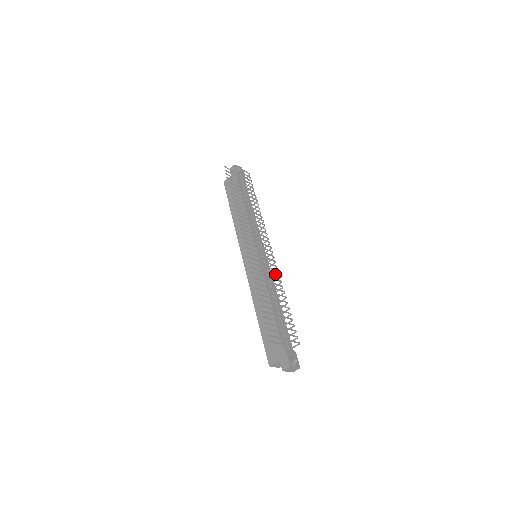
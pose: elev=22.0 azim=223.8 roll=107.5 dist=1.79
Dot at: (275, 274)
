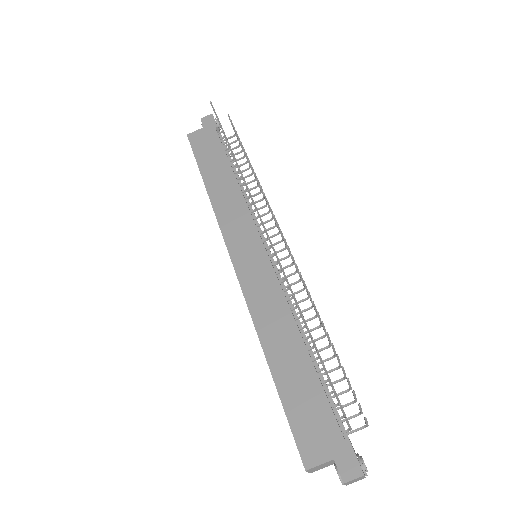
Dot at: occluded
